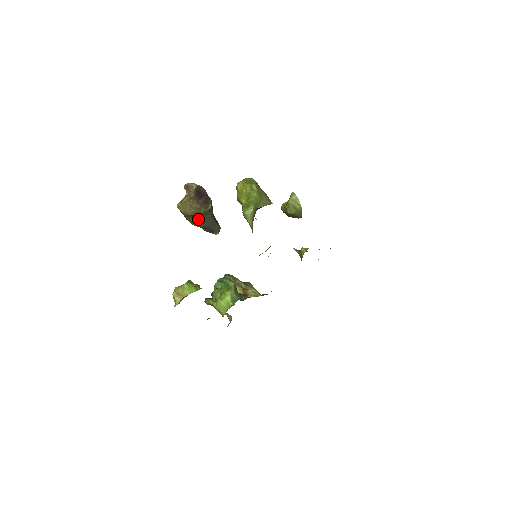
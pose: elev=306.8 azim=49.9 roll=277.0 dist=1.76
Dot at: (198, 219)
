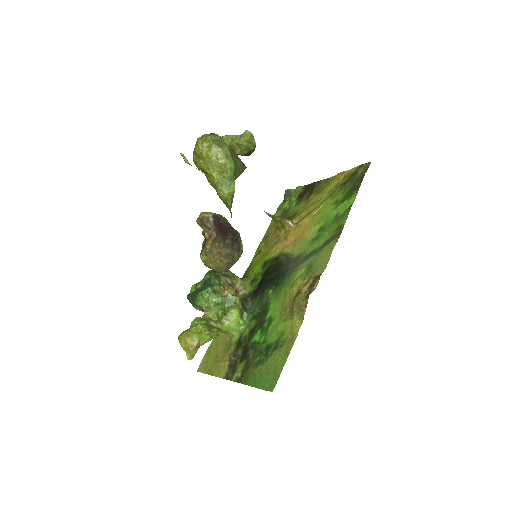
Dot at: occluded
